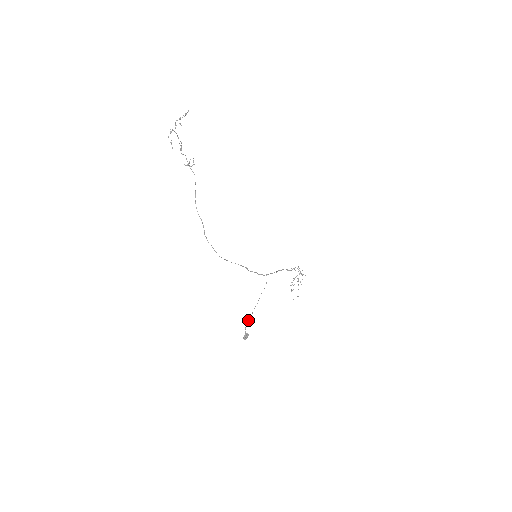
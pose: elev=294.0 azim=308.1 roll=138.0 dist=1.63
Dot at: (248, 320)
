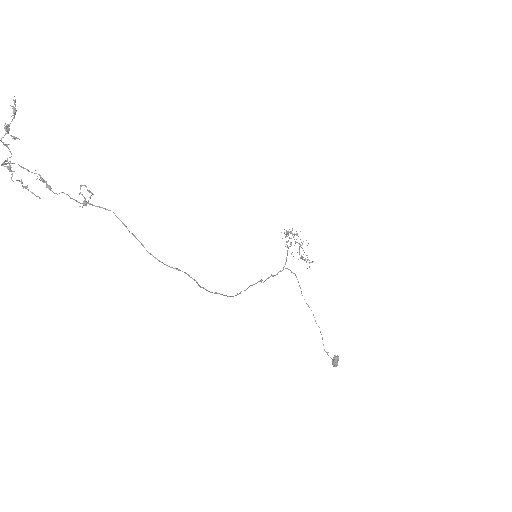
Dot at: occluded
